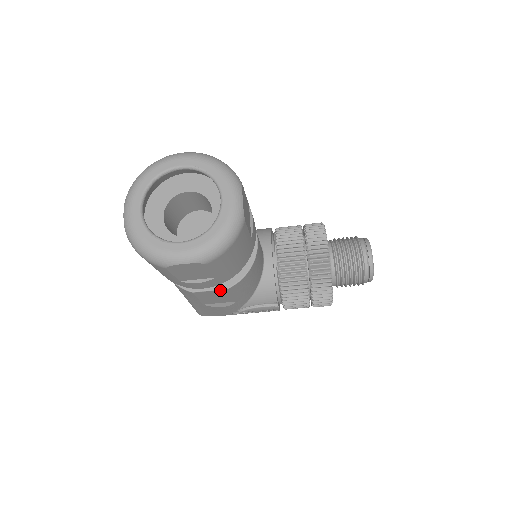
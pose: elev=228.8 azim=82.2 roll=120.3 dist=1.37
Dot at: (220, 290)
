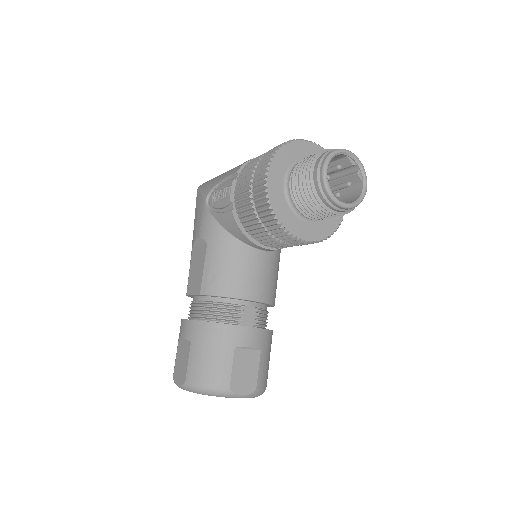
Dot at: occluded
